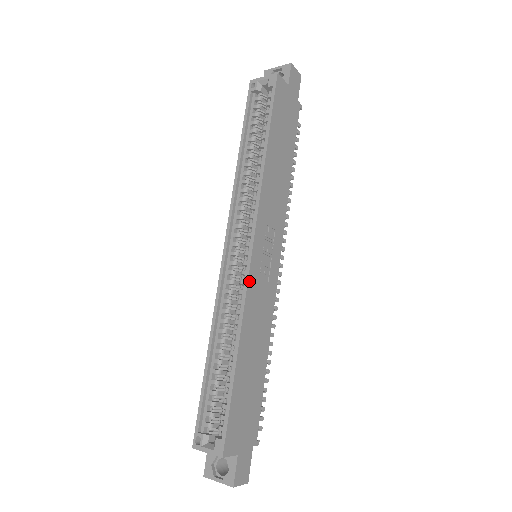
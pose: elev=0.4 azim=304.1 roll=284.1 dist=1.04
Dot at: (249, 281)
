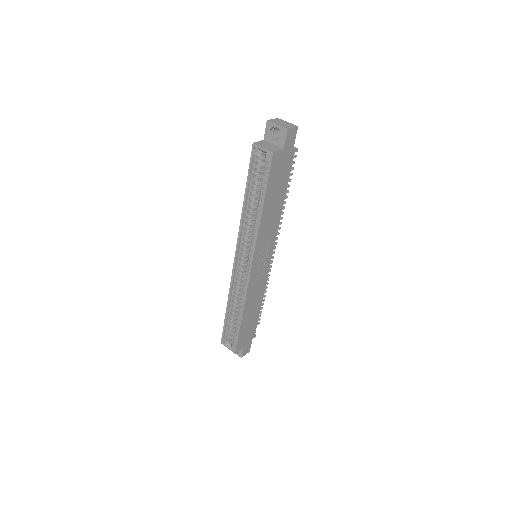
Dot at: (249, 284)
